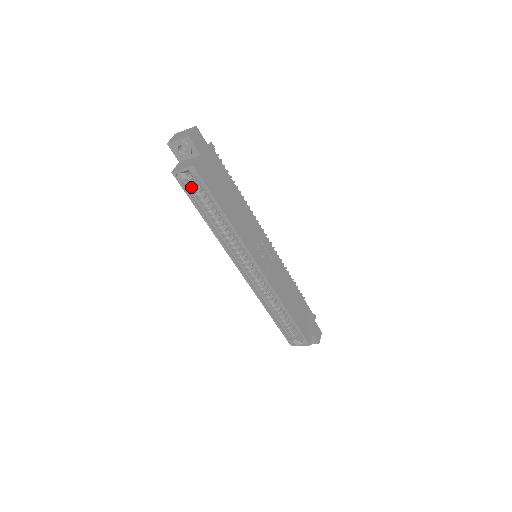
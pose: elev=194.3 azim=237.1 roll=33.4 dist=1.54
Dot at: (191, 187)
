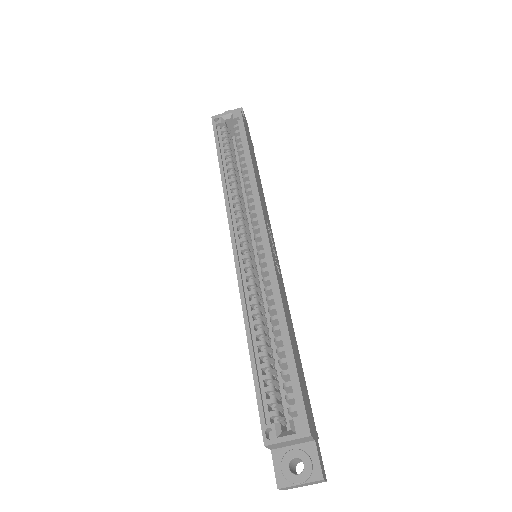
Dot at: (223, 135)
